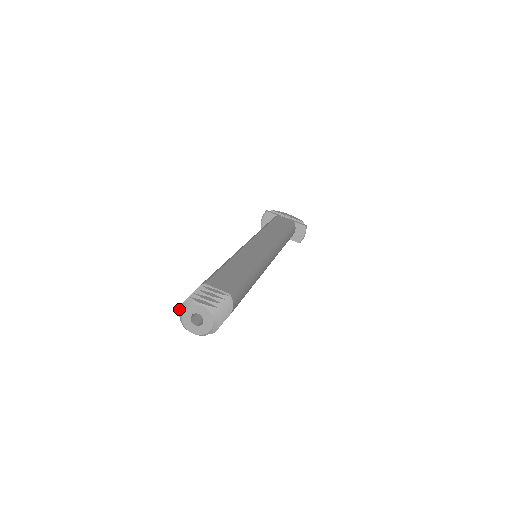
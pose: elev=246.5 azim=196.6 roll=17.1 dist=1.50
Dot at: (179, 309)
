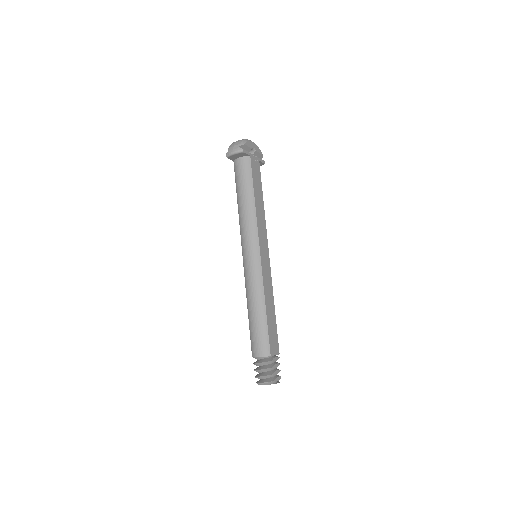
Dot at: (262, 383)
